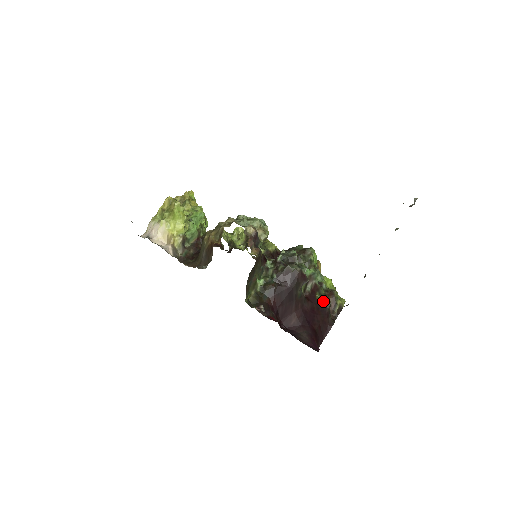
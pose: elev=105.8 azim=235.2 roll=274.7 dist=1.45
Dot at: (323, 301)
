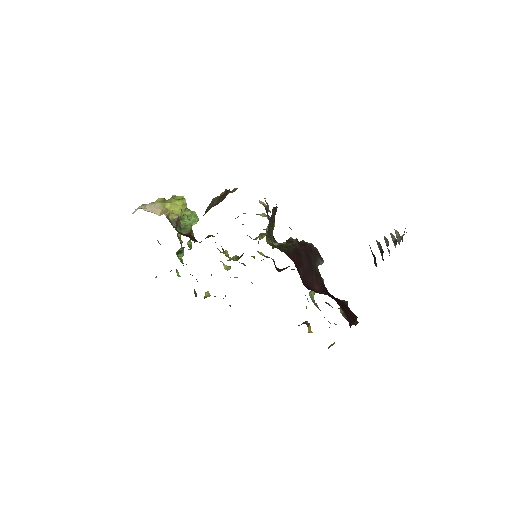
Dot at: (339, 299)
